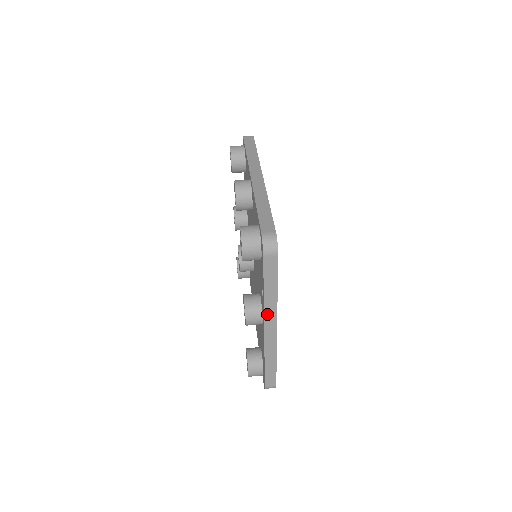
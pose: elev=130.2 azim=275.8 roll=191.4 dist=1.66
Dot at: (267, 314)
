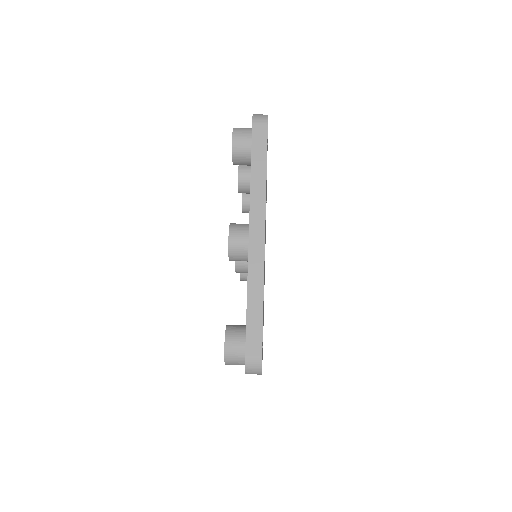
Dot at: (253, 209)
